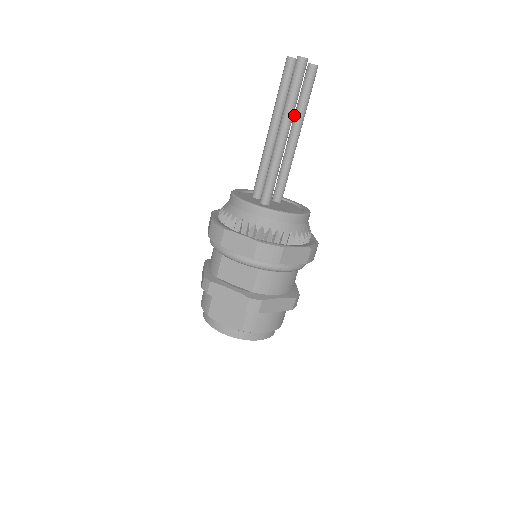
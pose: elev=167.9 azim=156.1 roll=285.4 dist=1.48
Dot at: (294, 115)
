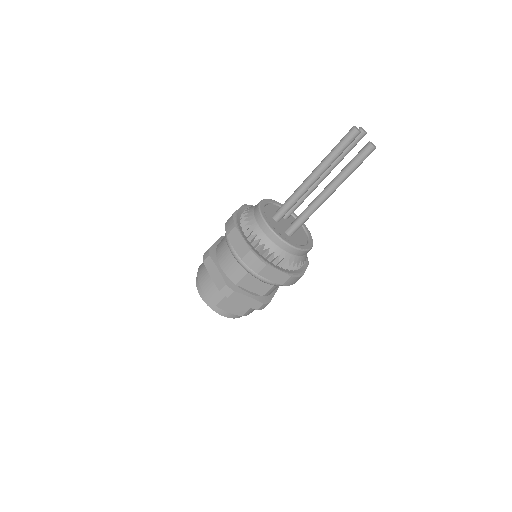
Dot at: occluded
